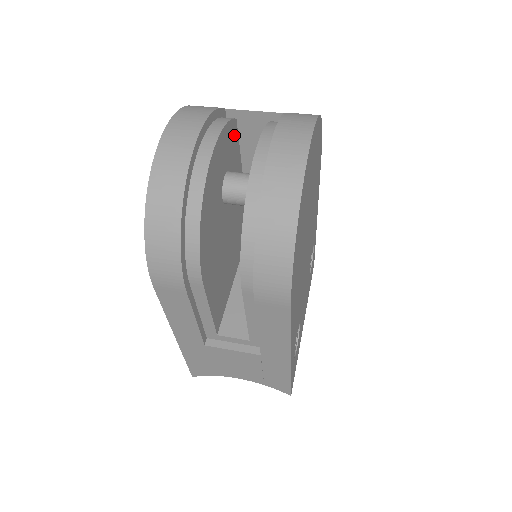
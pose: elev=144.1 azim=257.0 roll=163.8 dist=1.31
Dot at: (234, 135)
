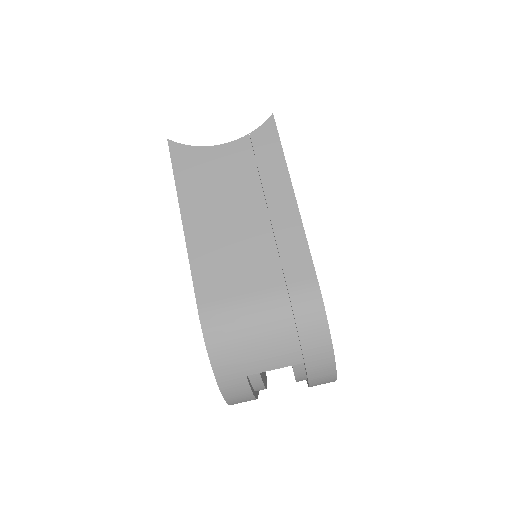
Dot at: occluded
